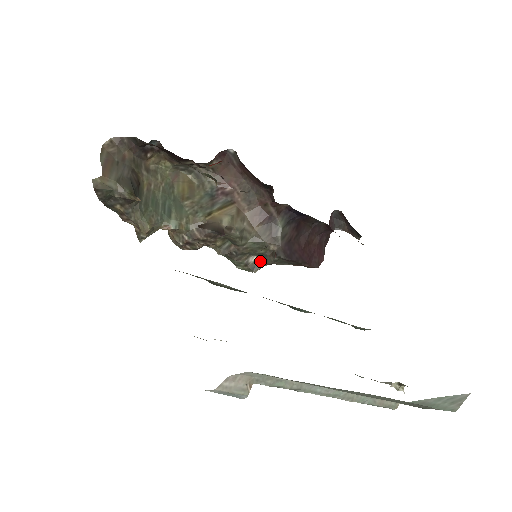
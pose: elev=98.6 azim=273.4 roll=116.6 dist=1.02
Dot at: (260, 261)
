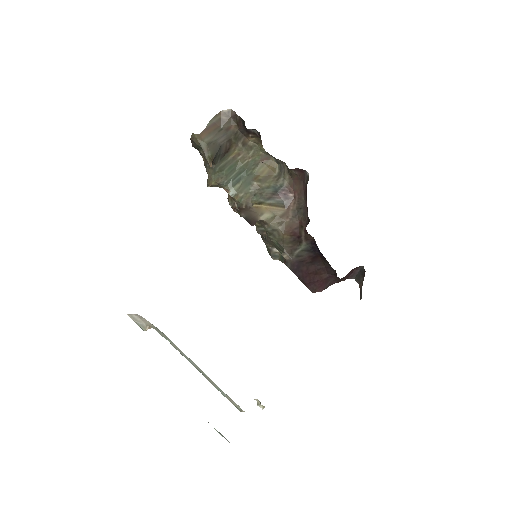
Dot at: (280, 255)
